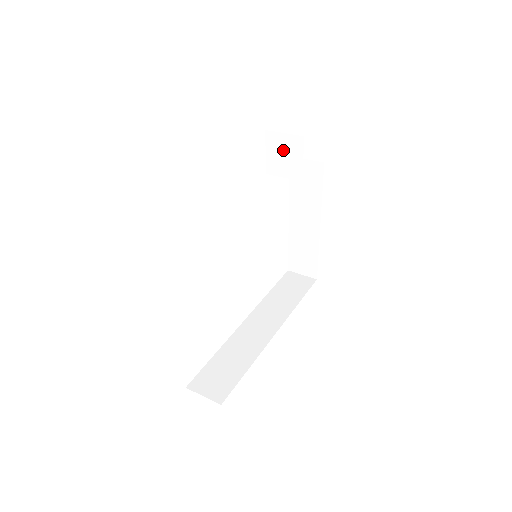
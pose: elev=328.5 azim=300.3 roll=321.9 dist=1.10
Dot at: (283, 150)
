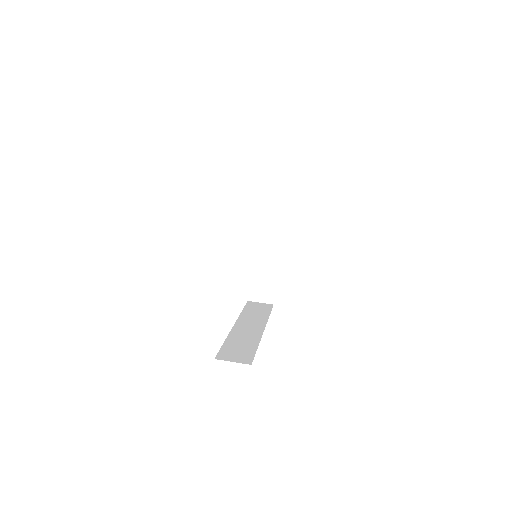
Dot at: (268, 184)
